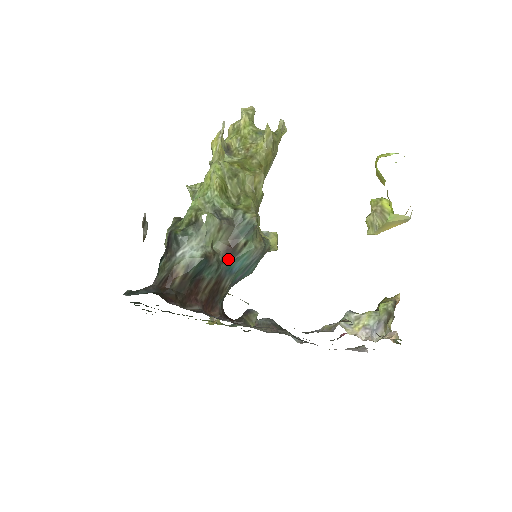
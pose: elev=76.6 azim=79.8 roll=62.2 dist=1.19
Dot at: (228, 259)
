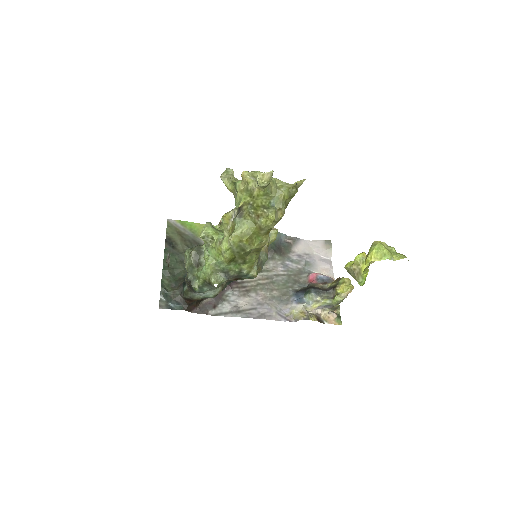
Dot at: occluded
